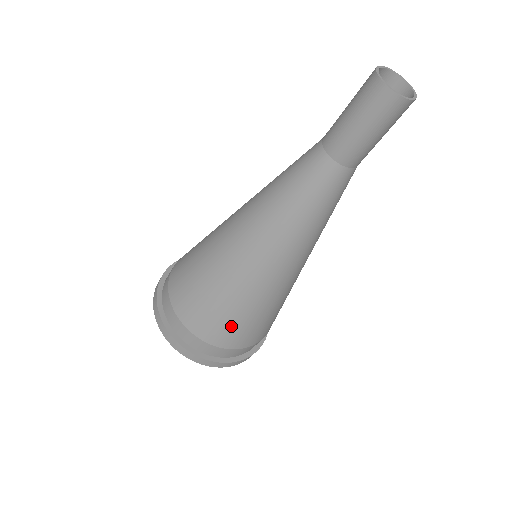
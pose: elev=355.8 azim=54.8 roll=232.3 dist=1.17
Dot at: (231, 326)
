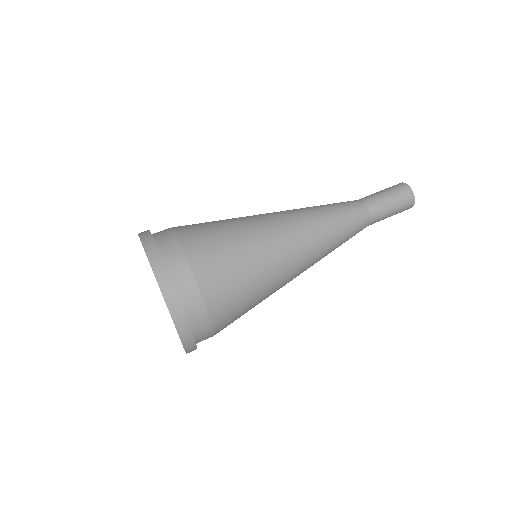
Dot at: (238, 304)
